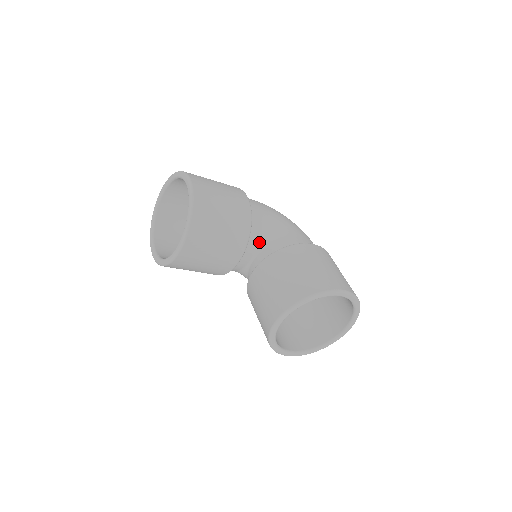
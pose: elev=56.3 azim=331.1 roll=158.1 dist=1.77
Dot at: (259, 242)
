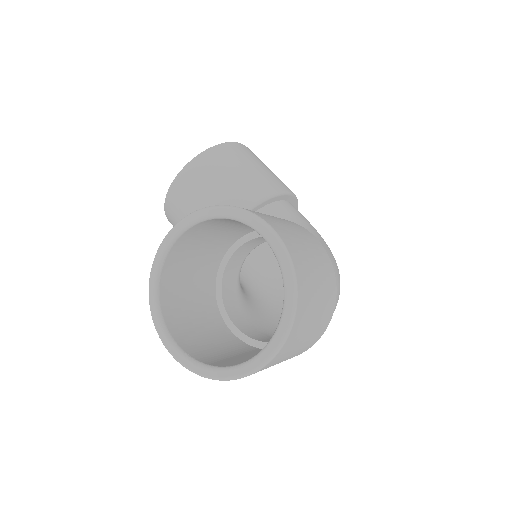
Dot at: occluded
